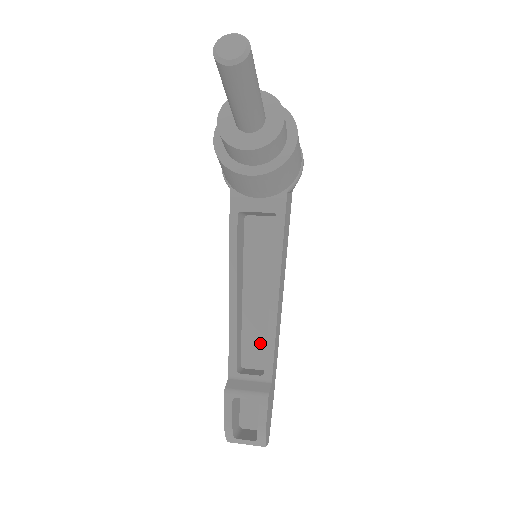
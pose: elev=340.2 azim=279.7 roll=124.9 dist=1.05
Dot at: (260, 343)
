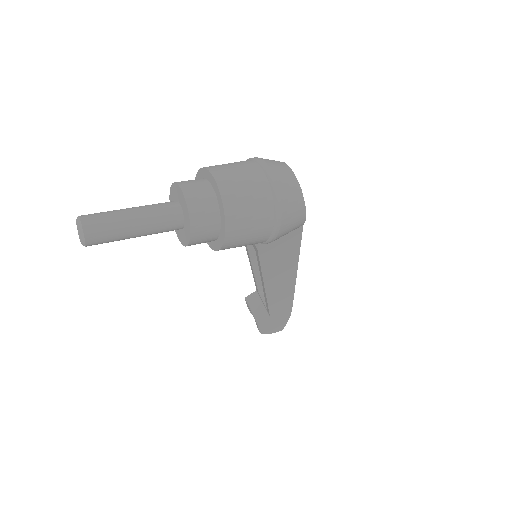
Dot at: occluded
